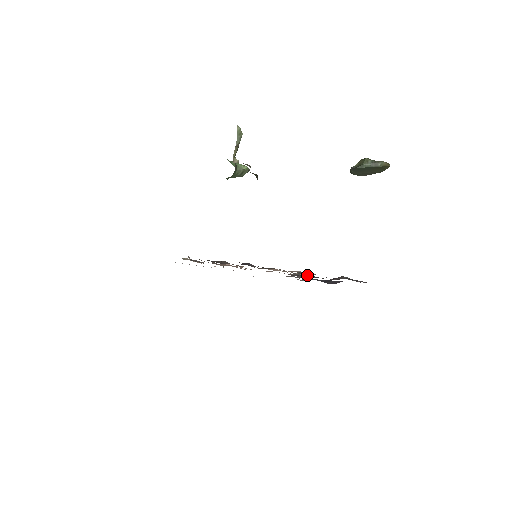
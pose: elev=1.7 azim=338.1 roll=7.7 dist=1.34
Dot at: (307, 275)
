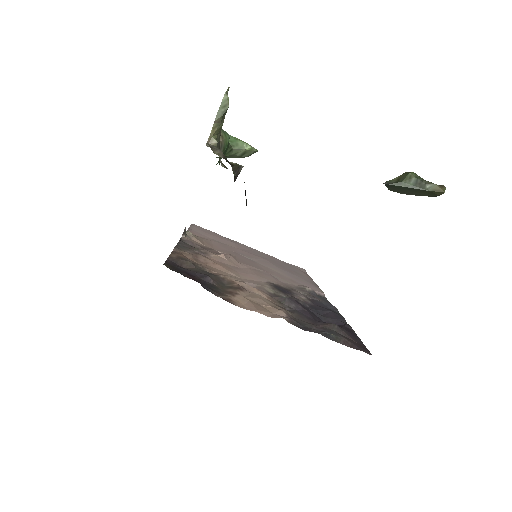
Dot at: (293, 305)
